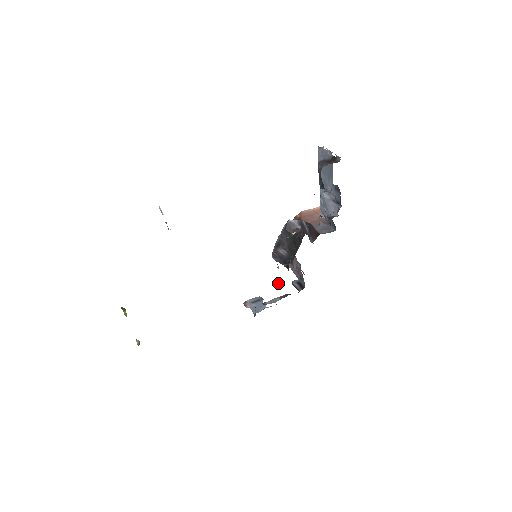
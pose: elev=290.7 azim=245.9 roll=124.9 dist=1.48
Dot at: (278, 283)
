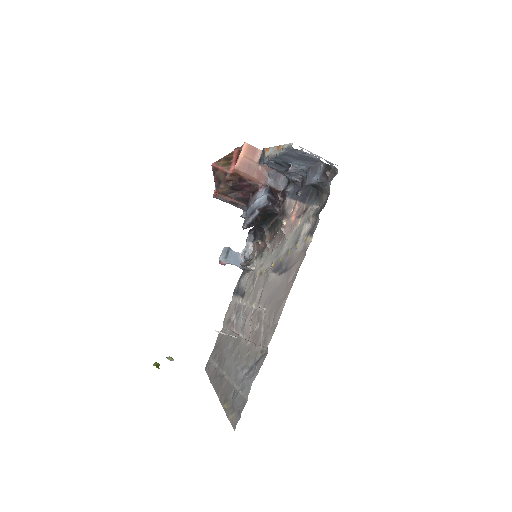
Dot at: (258, 244)
